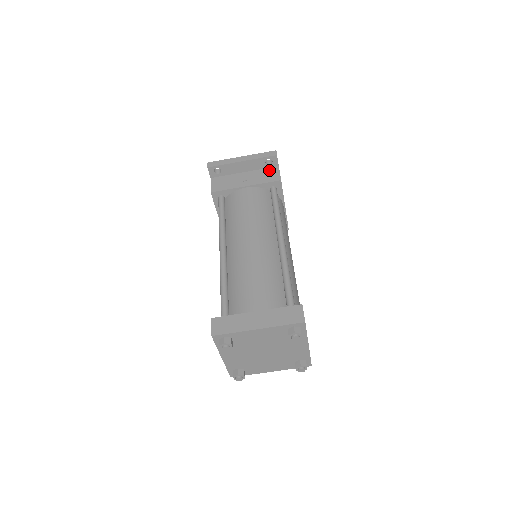
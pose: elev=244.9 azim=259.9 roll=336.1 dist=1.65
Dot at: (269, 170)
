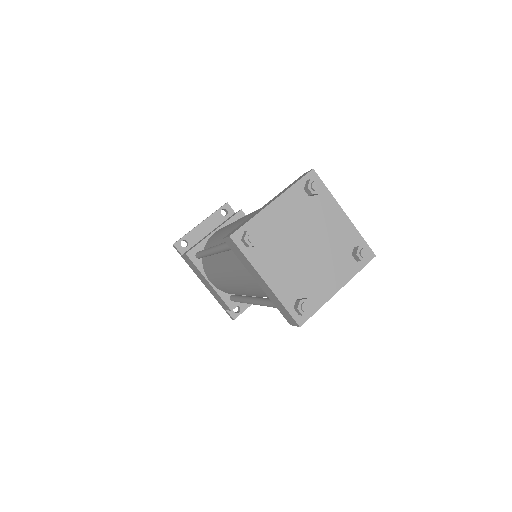
Dot at: occluded
